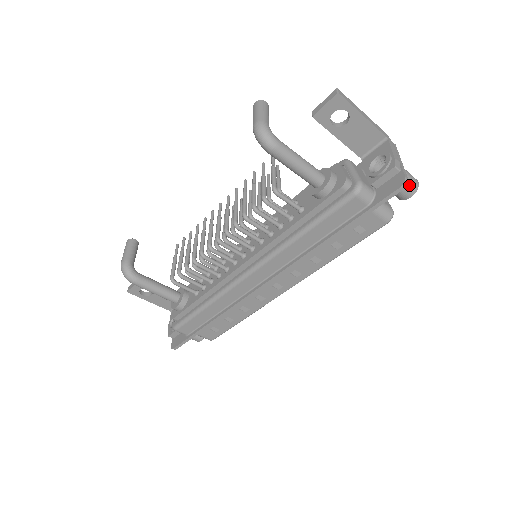
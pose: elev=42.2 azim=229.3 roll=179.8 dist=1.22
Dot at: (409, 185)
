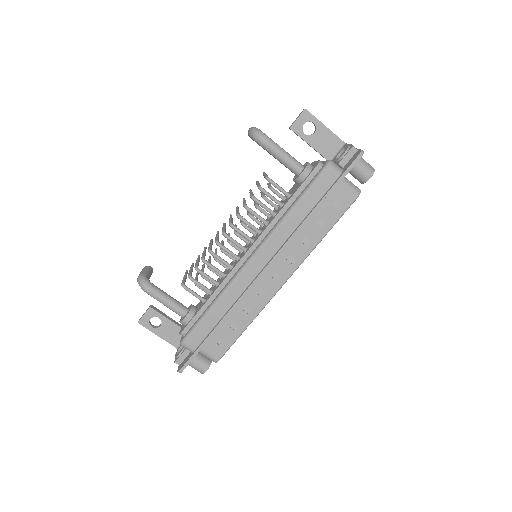
Dot at: (367, 167)
